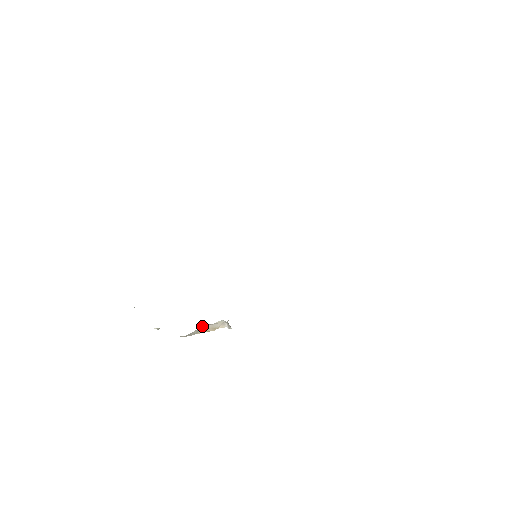
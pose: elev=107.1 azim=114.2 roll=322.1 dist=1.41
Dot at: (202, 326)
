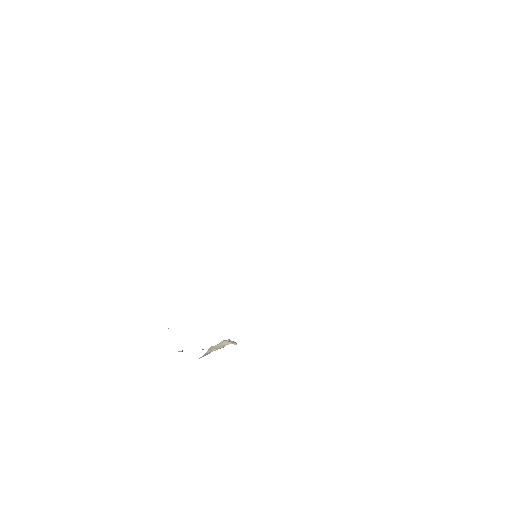
Dot at: (211, 346)
